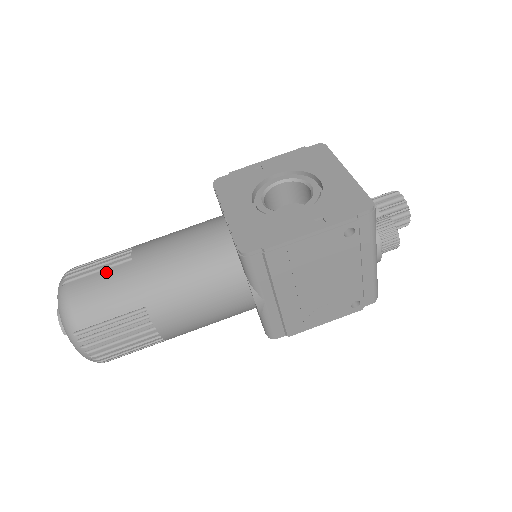
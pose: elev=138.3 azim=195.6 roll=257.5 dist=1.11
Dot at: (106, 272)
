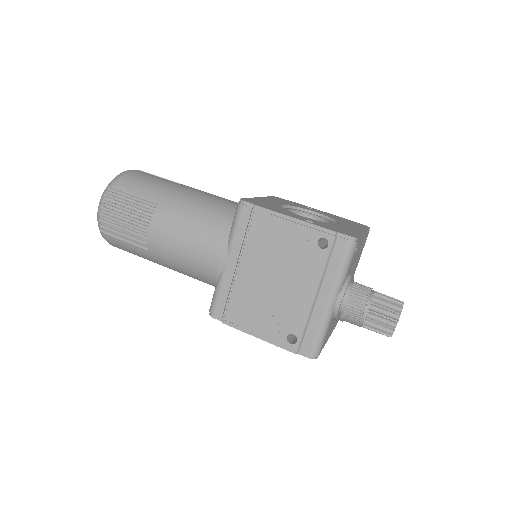
Dot at: (161, 178)
